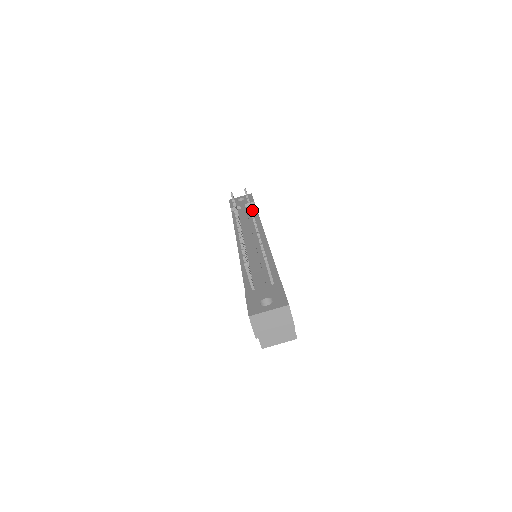
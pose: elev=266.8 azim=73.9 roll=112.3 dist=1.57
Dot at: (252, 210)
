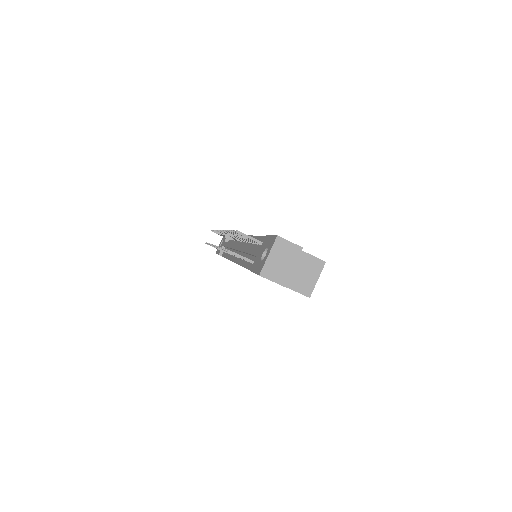
Dot at: occluded
